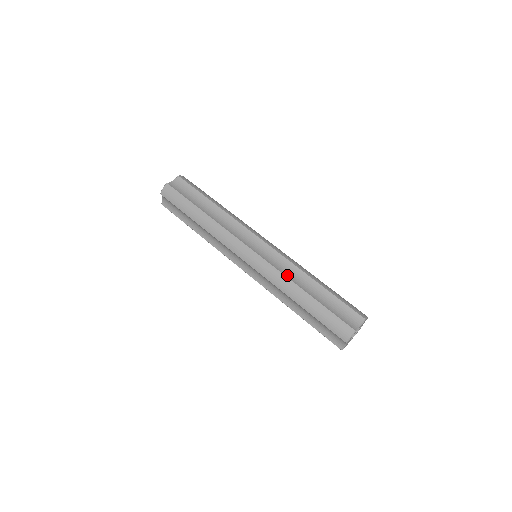
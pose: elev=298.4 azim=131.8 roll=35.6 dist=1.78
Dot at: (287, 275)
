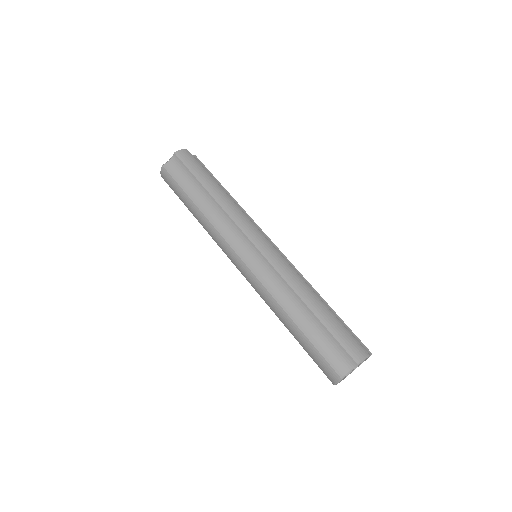
Dot at: (275, 295)
